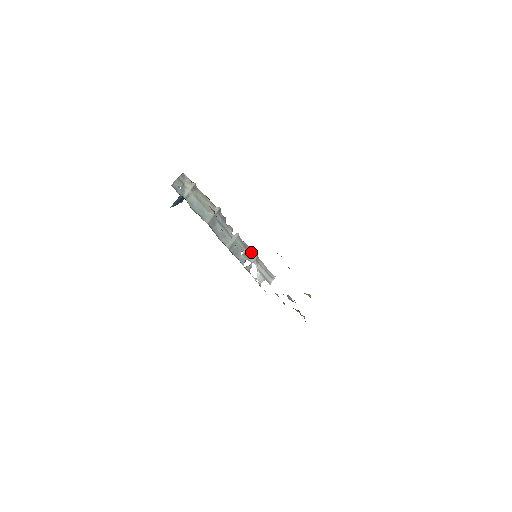
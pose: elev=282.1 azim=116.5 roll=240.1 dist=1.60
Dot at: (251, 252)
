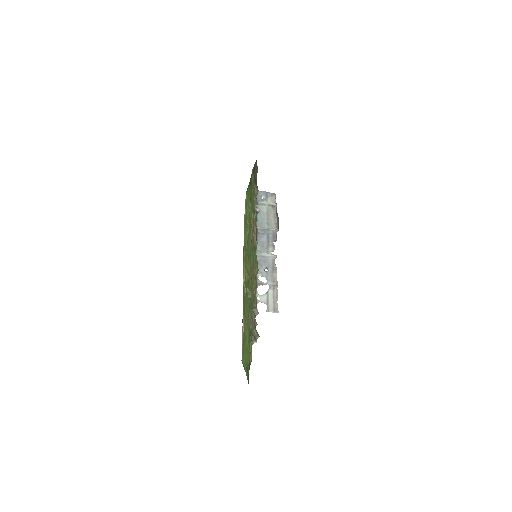
Dot at: (275, 278)
